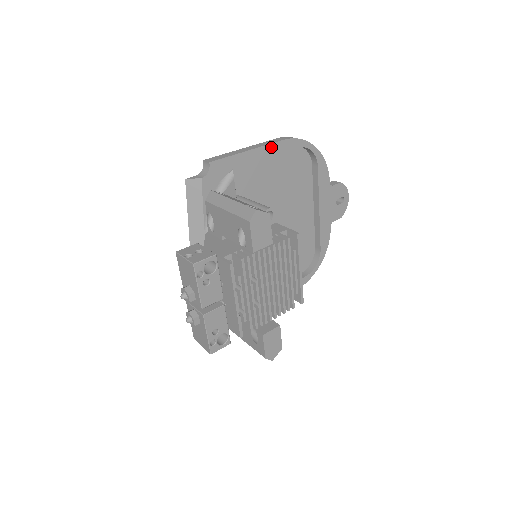
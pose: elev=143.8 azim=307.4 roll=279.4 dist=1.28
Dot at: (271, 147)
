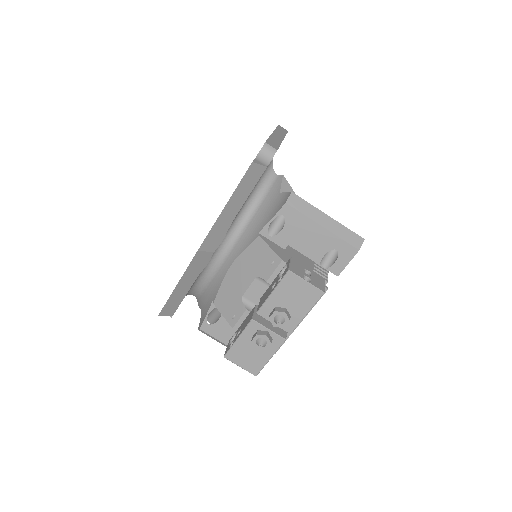
Dot at: occluded
